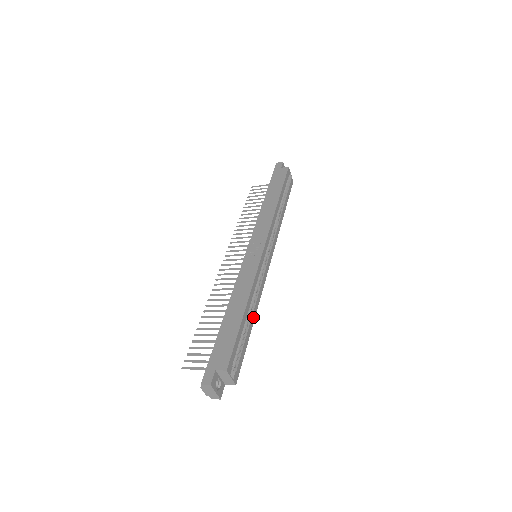
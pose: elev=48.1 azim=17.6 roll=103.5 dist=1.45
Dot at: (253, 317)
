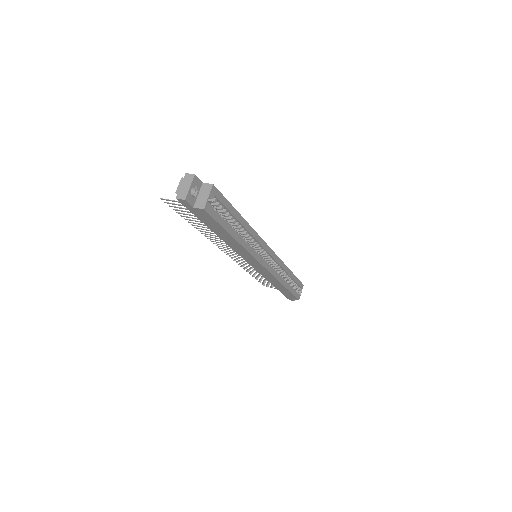
Dot at: (238, 238)
